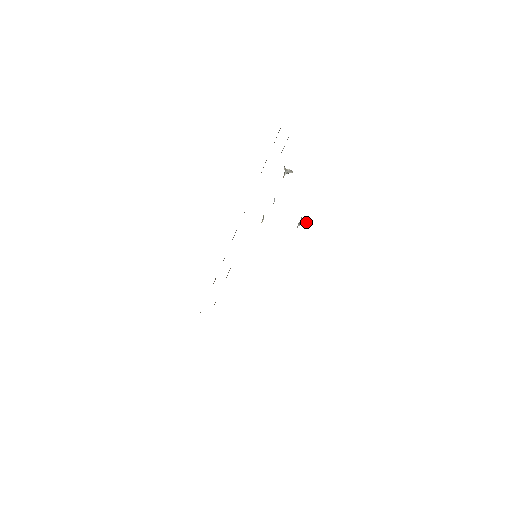
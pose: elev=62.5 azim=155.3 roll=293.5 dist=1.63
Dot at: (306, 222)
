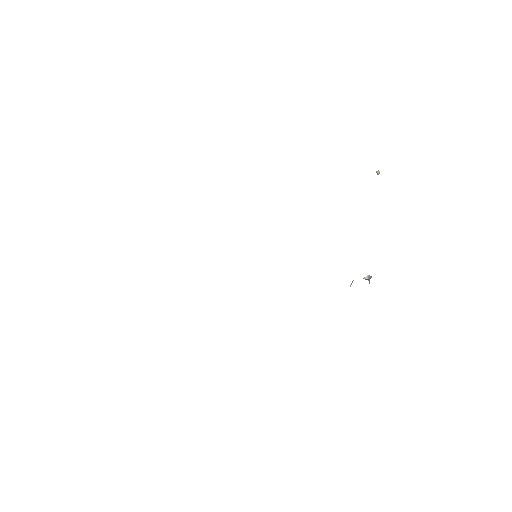
Dot at: occluded
